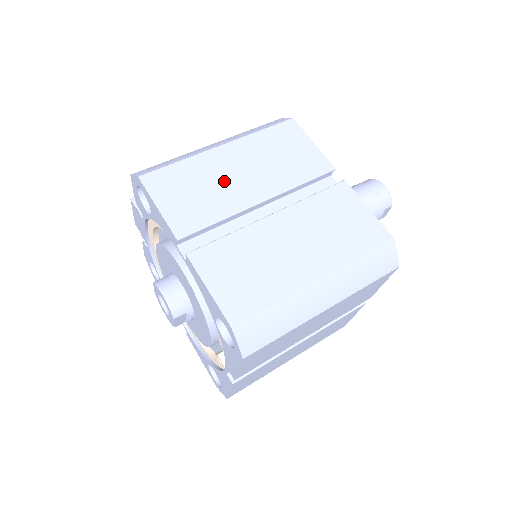
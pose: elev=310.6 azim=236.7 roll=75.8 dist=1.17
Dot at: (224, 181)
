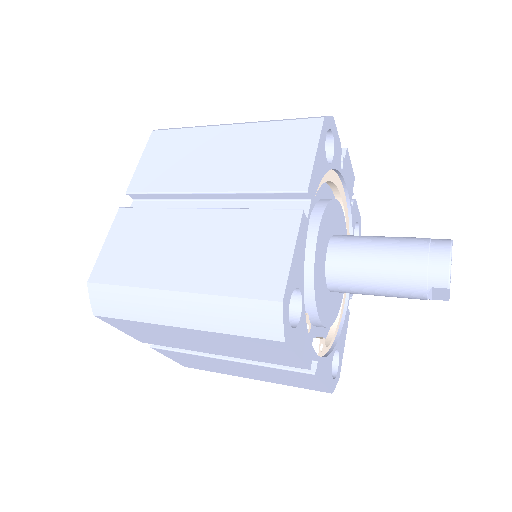
Dot at: (200, 159)
